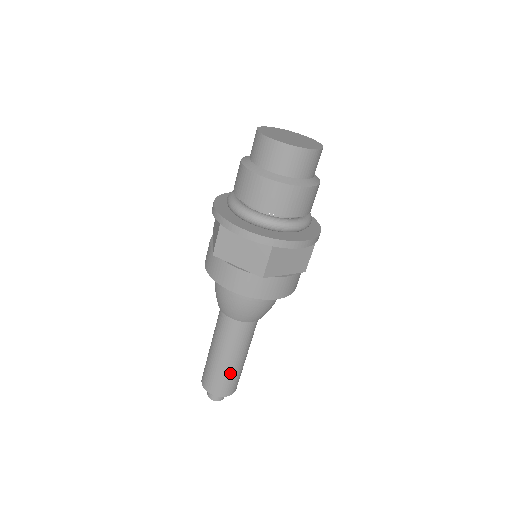
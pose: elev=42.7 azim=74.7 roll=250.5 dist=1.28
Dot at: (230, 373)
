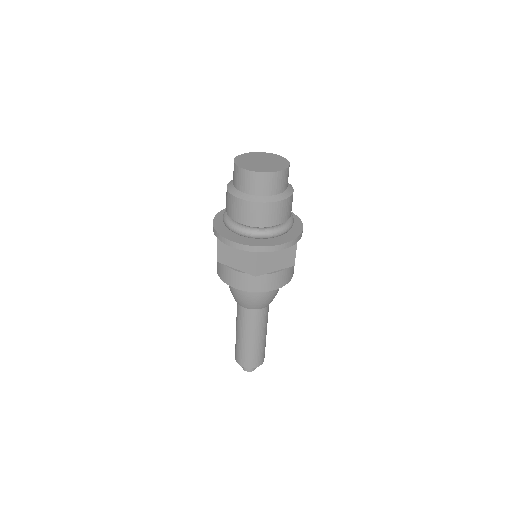
Dot at: (253, 349)
